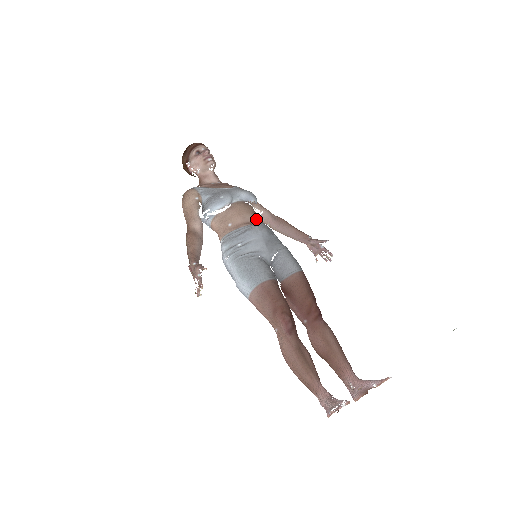
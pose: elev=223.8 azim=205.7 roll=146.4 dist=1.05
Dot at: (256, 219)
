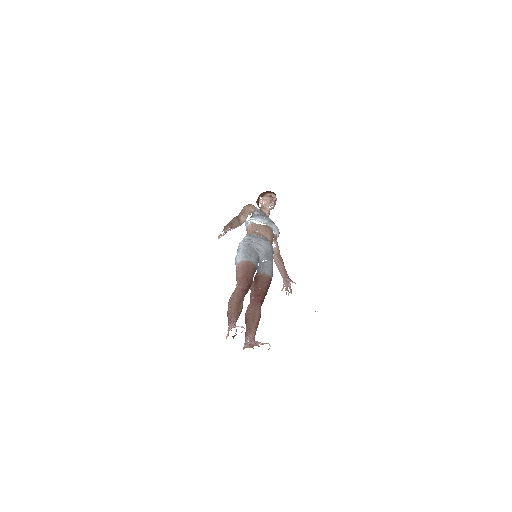
Dot at: (271, 241)
